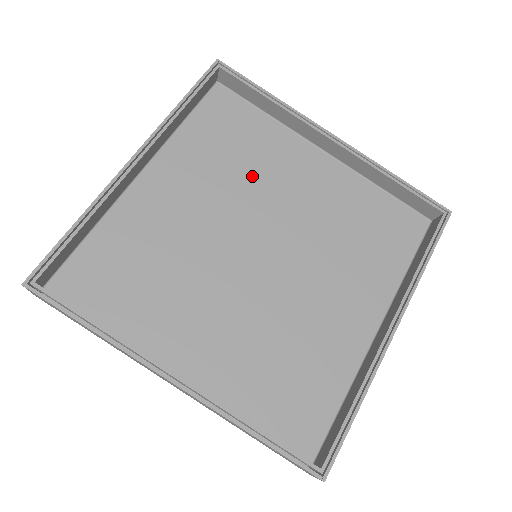
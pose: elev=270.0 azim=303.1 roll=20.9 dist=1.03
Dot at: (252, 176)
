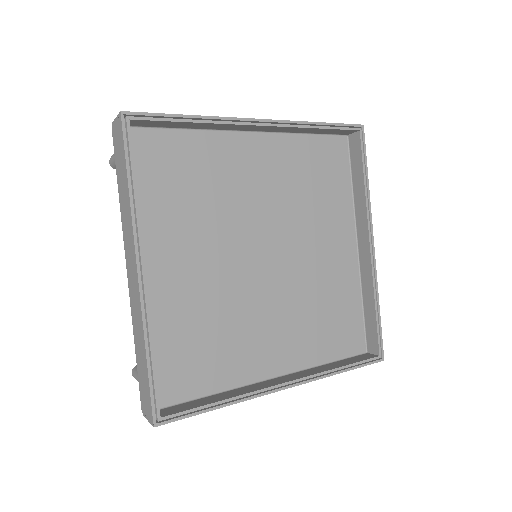
Dot at: (306, 210)
